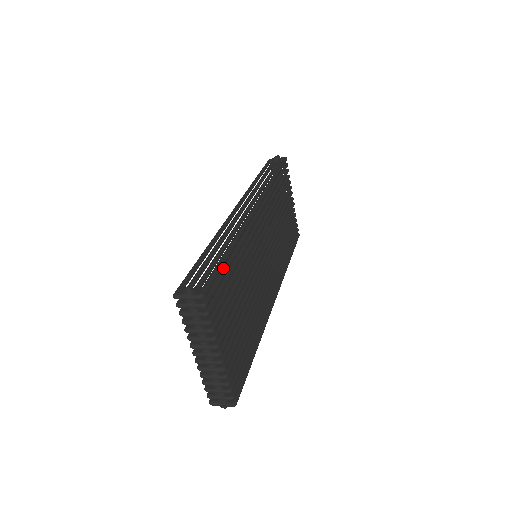
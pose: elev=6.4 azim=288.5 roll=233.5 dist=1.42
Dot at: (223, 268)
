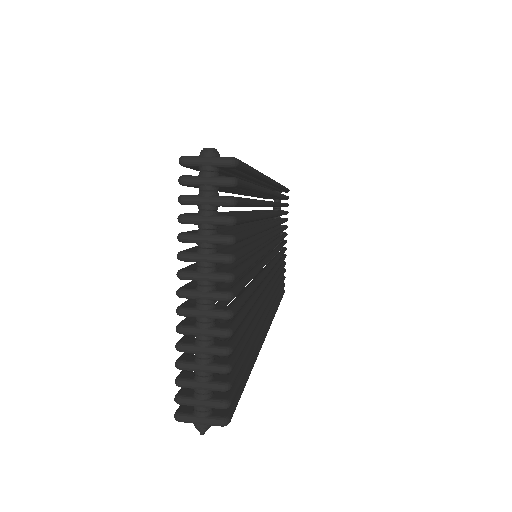
Dot at: occluded
